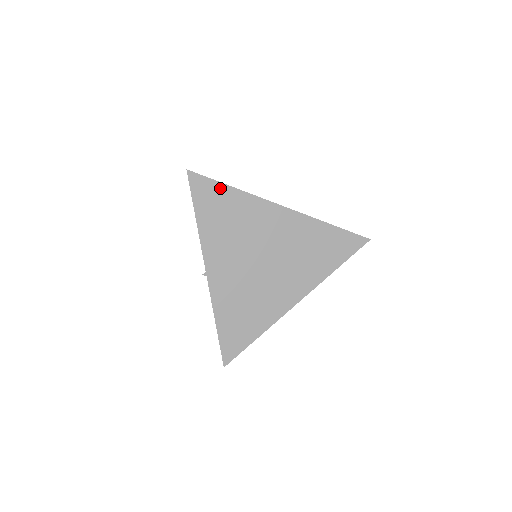
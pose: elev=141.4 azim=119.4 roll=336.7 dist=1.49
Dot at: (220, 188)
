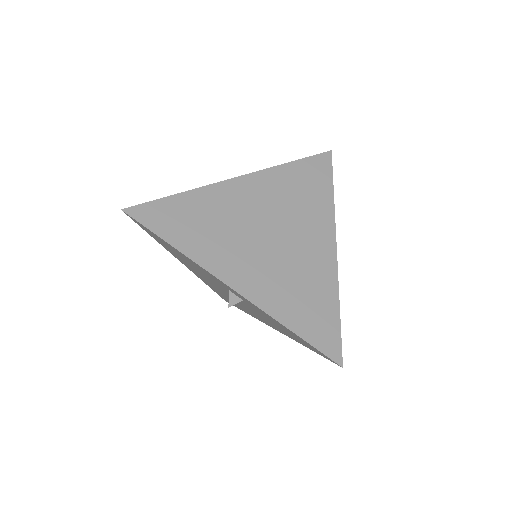
Dot at: (169, 203)
